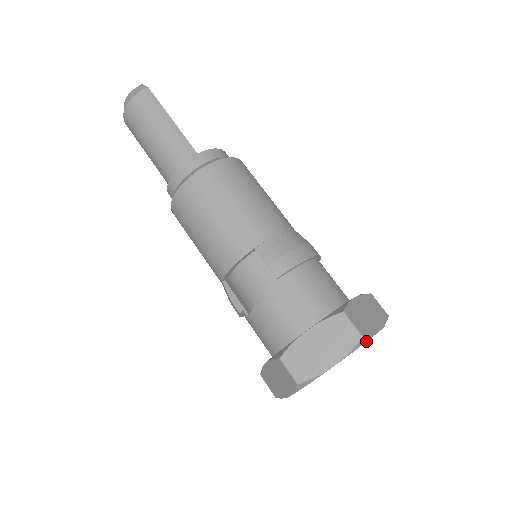
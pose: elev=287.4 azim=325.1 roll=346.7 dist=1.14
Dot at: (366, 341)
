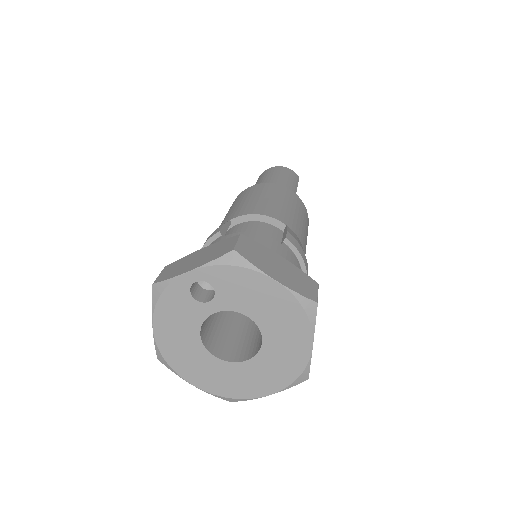
Dot at: (309, 317)
